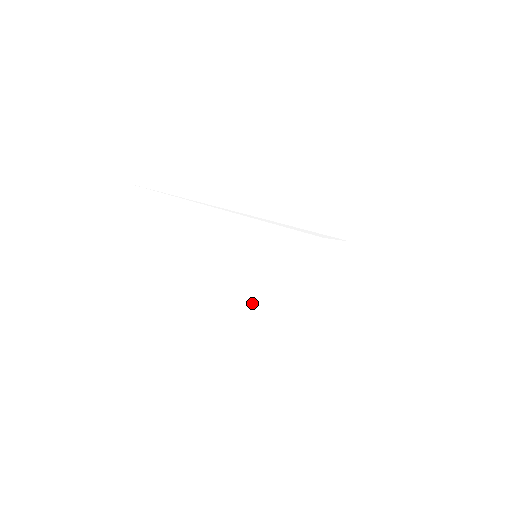
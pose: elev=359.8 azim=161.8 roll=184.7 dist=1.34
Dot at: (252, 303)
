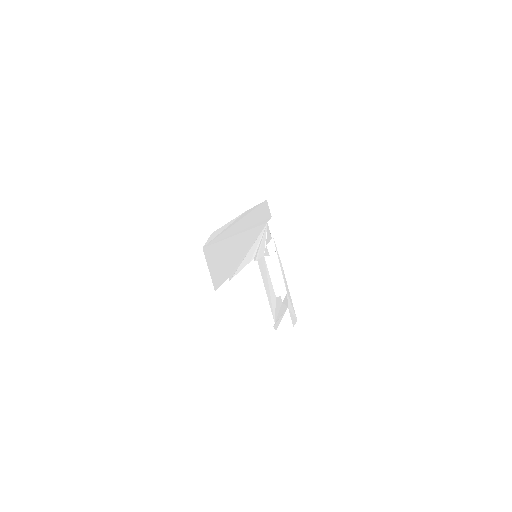
Dot at: (267, 288)
